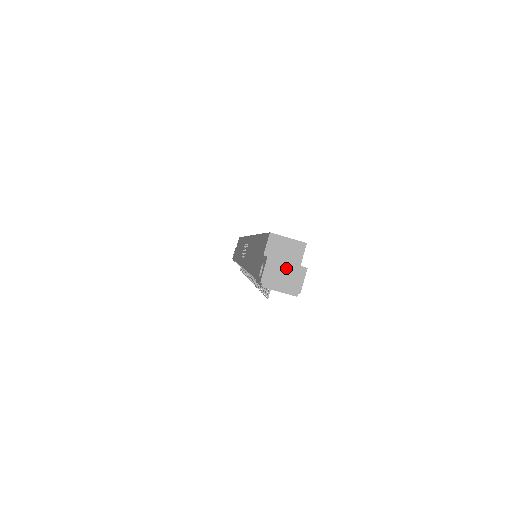
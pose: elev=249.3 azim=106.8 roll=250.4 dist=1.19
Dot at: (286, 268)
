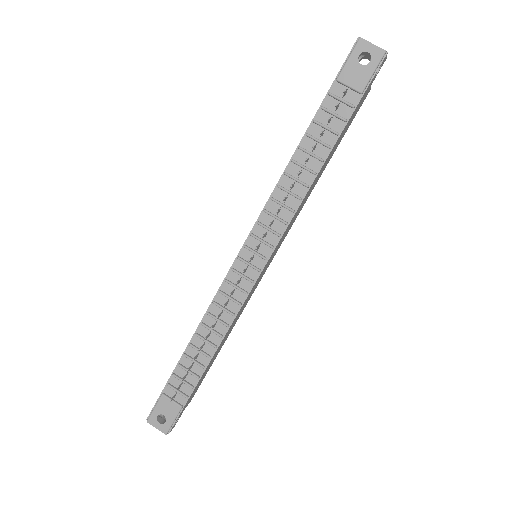
Dot at: occluded
